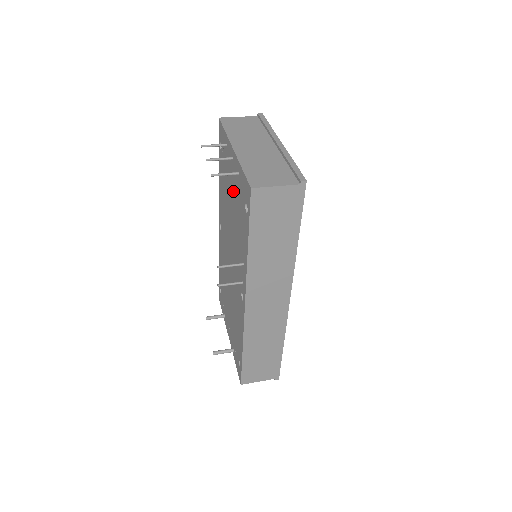
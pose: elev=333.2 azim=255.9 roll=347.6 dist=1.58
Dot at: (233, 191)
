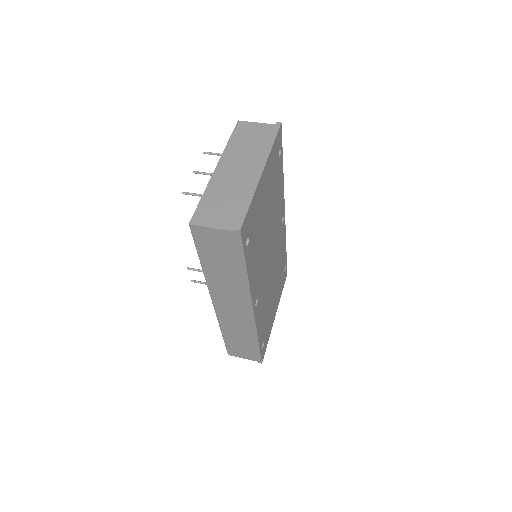
Dot at: occluded
